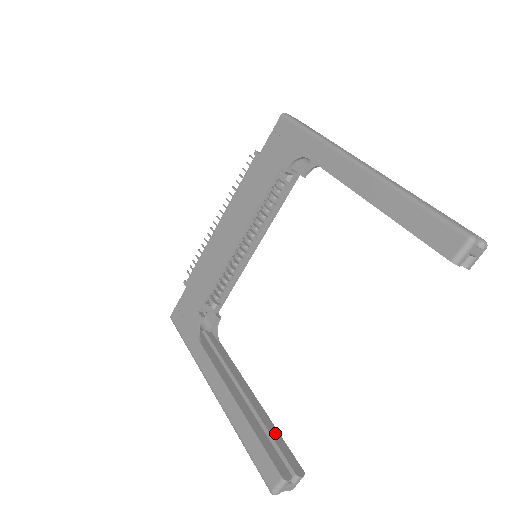
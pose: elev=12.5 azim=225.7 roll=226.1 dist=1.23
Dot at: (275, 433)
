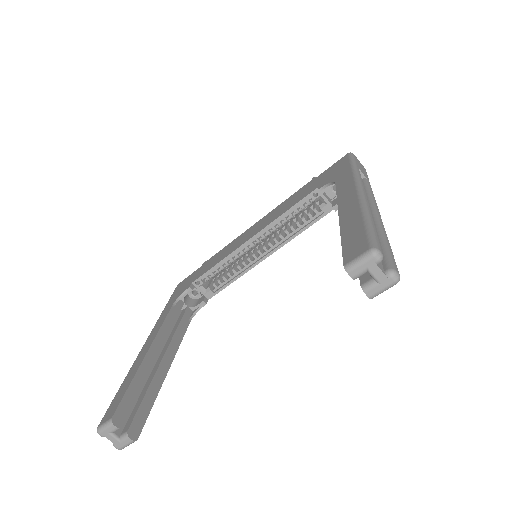
Dot at: (151, 398)
